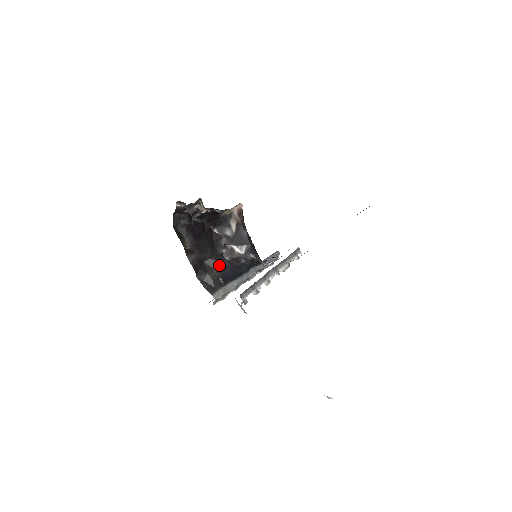
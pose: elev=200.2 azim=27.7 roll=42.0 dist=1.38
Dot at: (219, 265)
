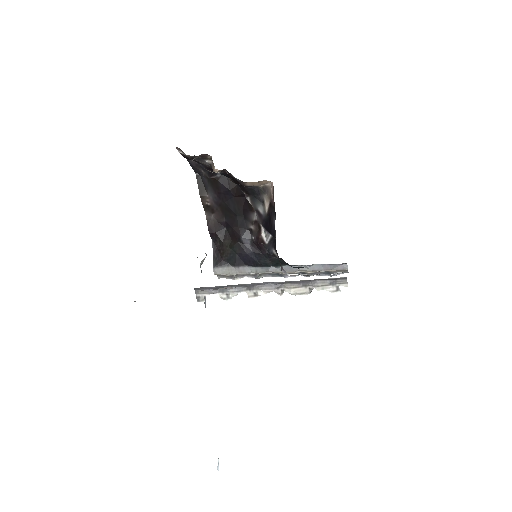
Dot at: (238, 240)
